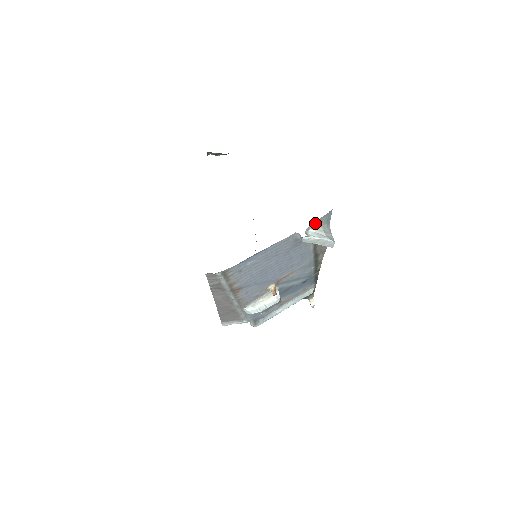
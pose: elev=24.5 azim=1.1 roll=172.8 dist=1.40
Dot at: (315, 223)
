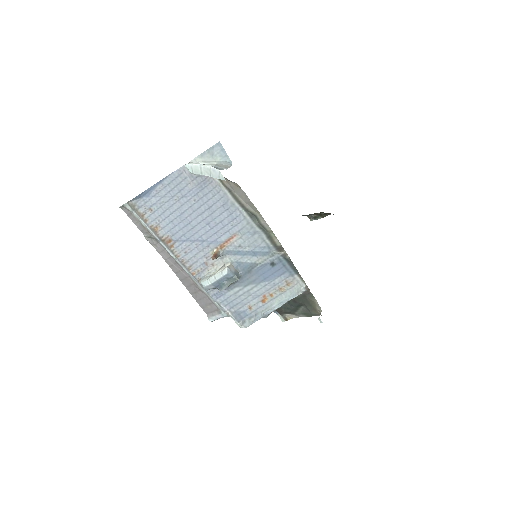
Dot at: (204, 156)
